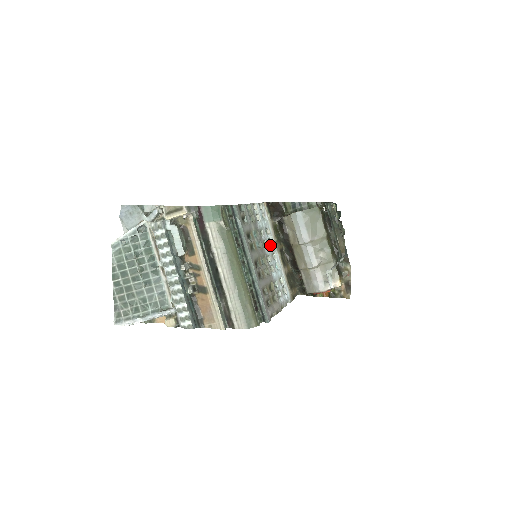
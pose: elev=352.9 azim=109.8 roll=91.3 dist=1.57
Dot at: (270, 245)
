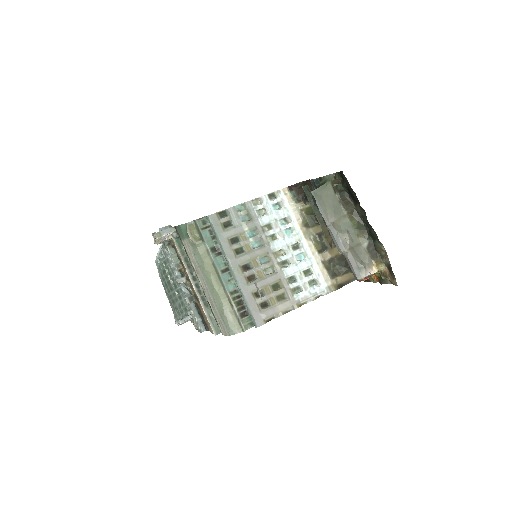
Dot at: (289, 236)
